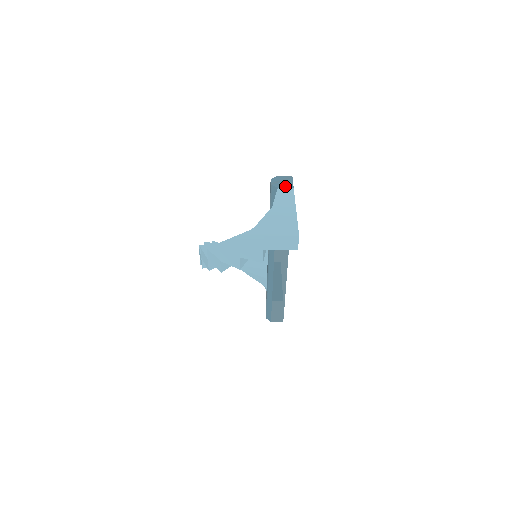
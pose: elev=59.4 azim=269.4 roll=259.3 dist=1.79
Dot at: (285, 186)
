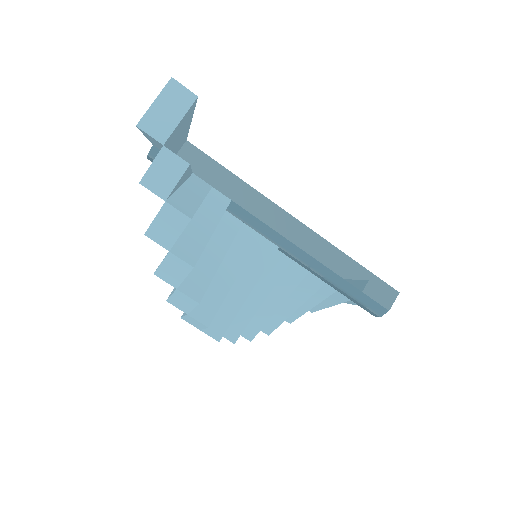
Dot at: occluded
